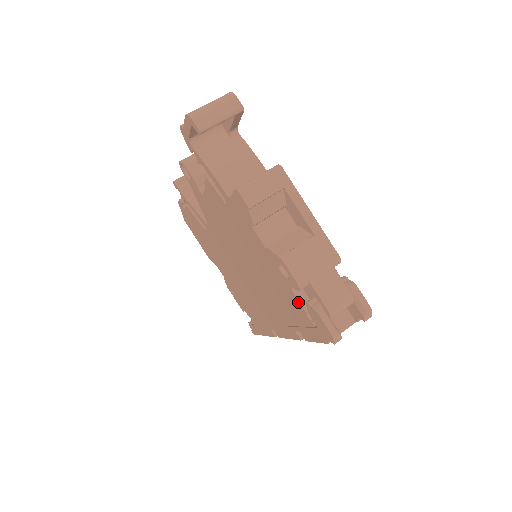
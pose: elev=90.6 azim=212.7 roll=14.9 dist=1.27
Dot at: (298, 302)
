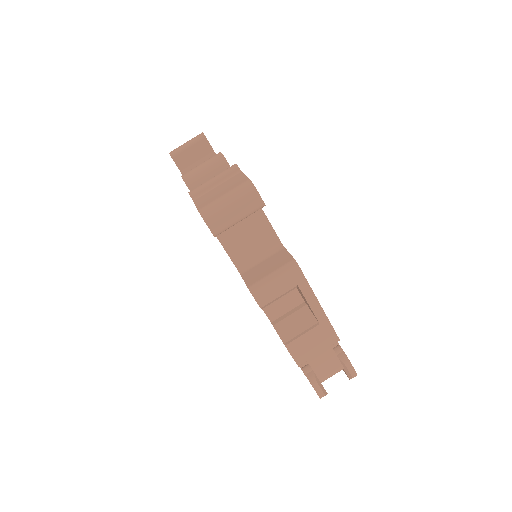
Dot at: occluded
